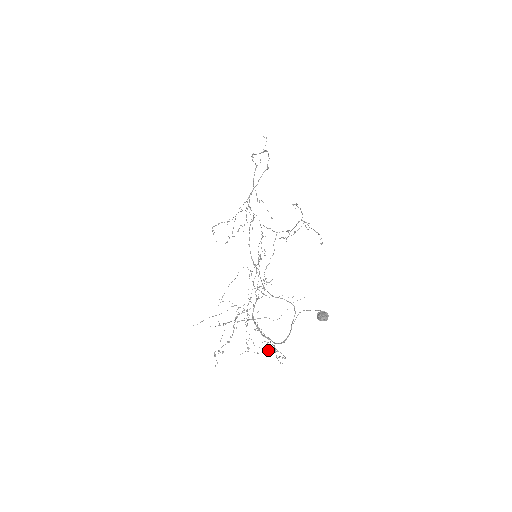
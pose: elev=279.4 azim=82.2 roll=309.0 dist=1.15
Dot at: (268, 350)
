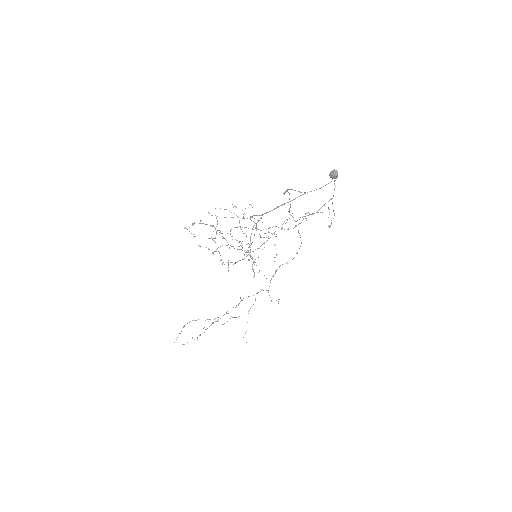
Dot at: occluded
